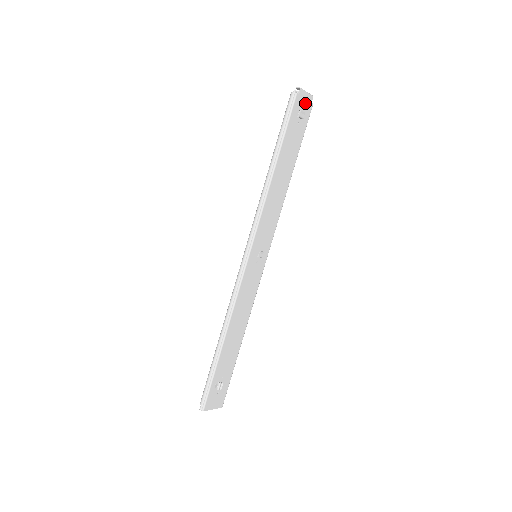
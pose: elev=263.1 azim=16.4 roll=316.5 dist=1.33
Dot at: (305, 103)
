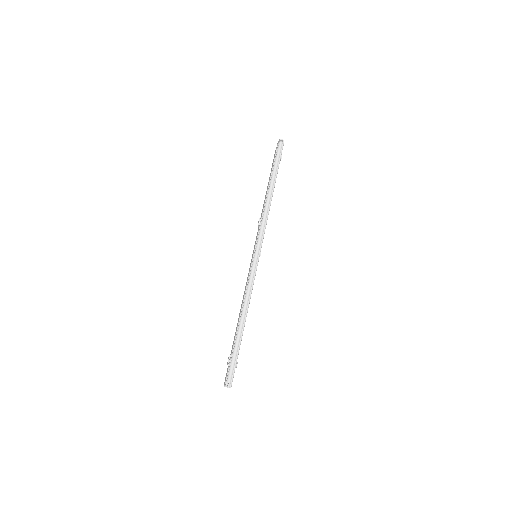
Dot at: occluded
